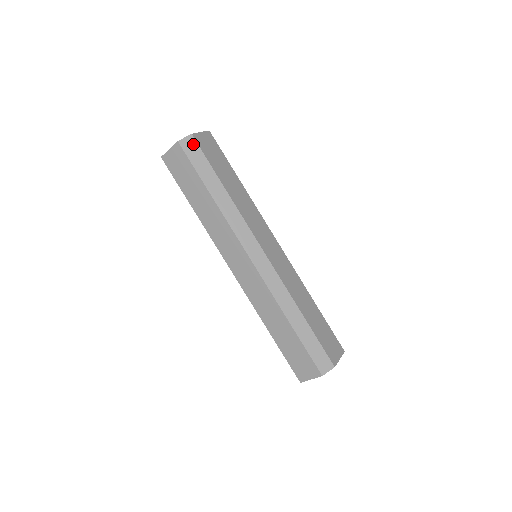
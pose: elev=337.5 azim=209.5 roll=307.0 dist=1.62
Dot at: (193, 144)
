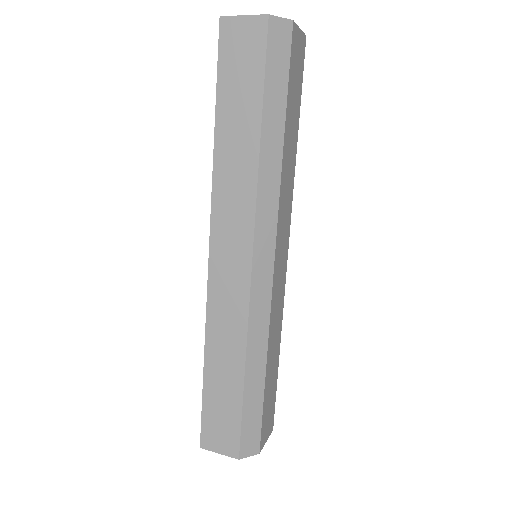
Dot at: (286, 37)
